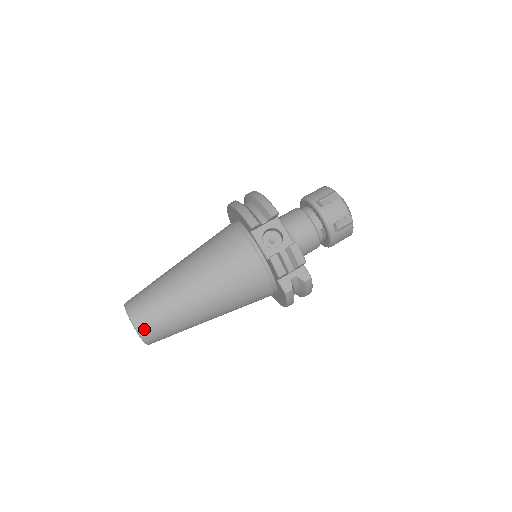
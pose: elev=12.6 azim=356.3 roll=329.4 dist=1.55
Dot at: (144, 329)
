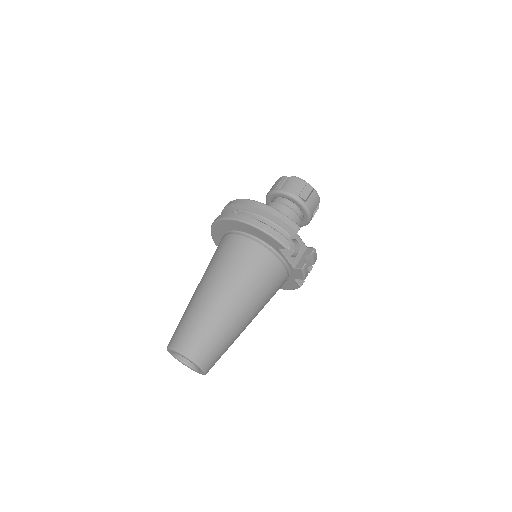
Dot at: (210, 366)
